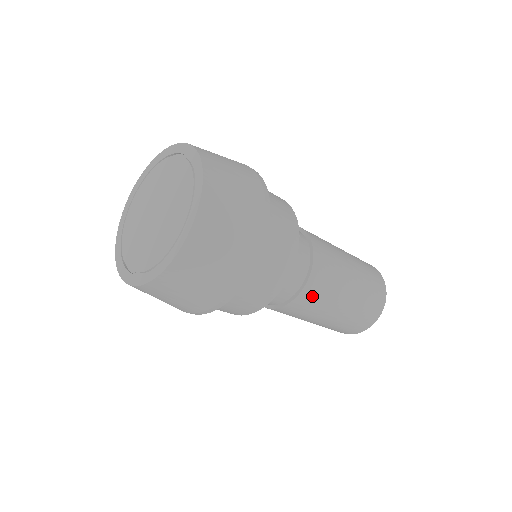
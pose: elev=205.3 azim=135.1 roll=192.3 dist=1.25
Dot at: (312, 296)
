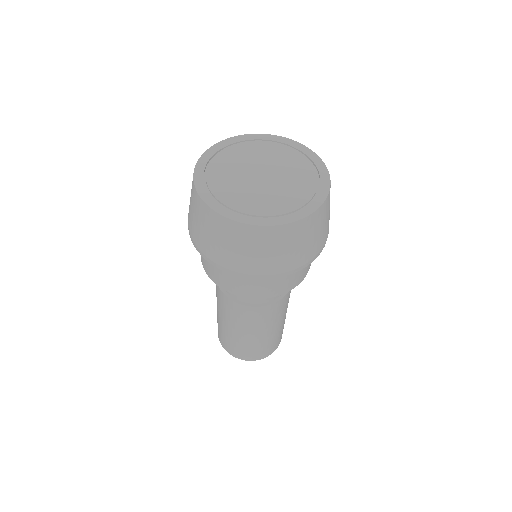
Dot at: (289, 296)
